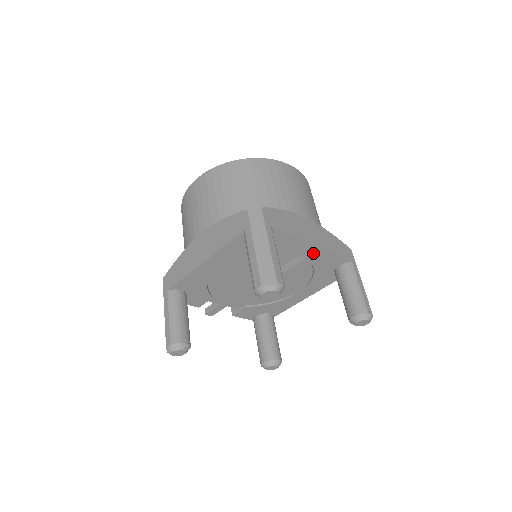
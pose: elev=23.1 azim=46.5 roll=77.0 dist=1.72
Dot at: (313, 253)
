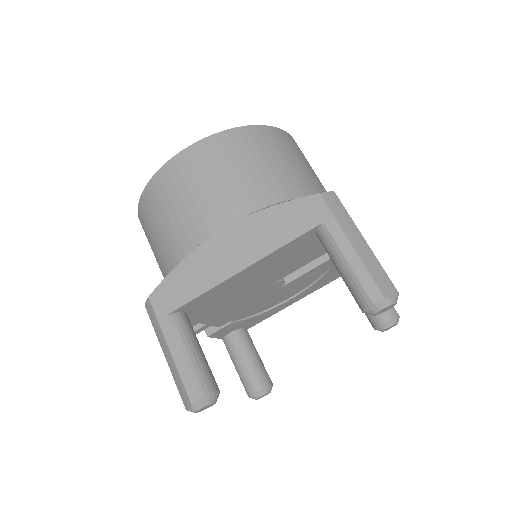
Dot at: occluded
